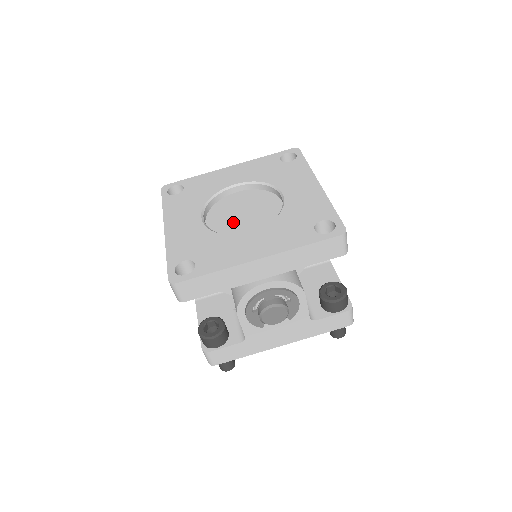
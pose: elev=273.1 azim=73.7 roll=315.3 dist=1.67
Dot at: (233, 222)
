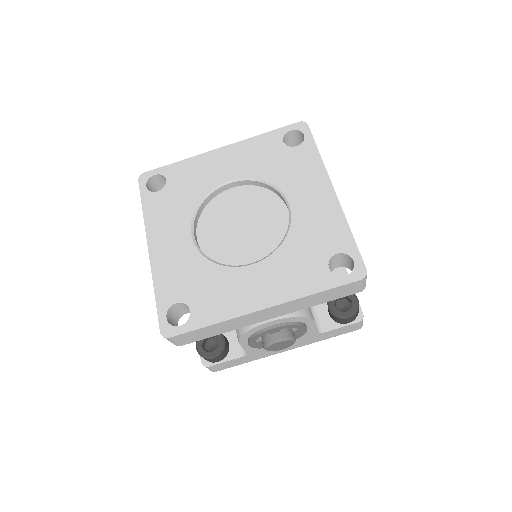
Dot at: (230, 239)
